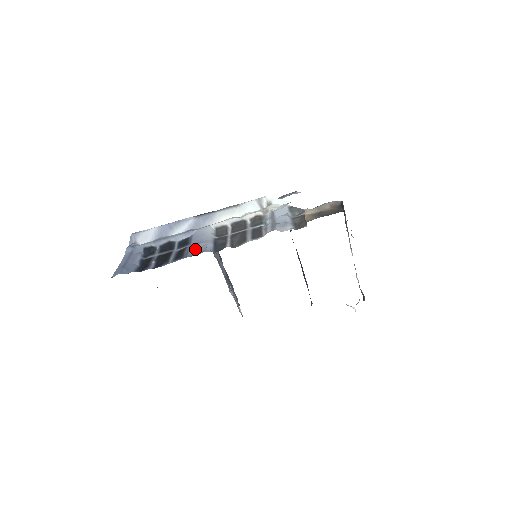
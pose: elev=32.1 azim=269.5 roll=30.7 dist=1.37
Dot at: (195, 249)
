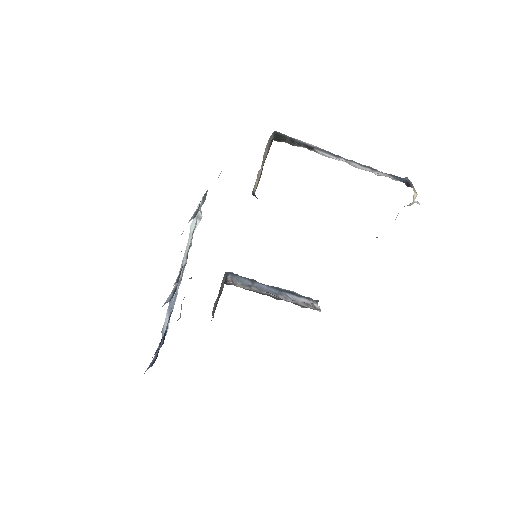
Dot at: occluded
